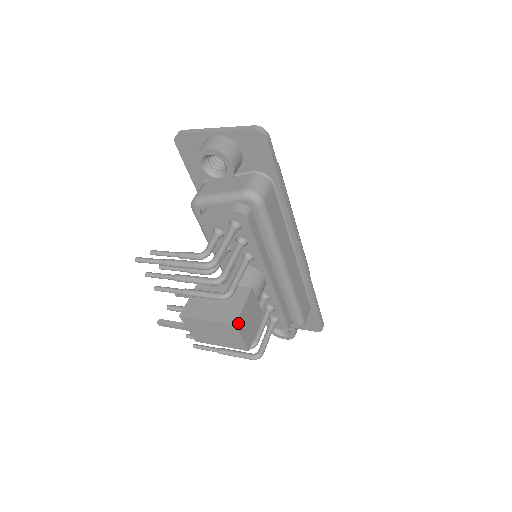
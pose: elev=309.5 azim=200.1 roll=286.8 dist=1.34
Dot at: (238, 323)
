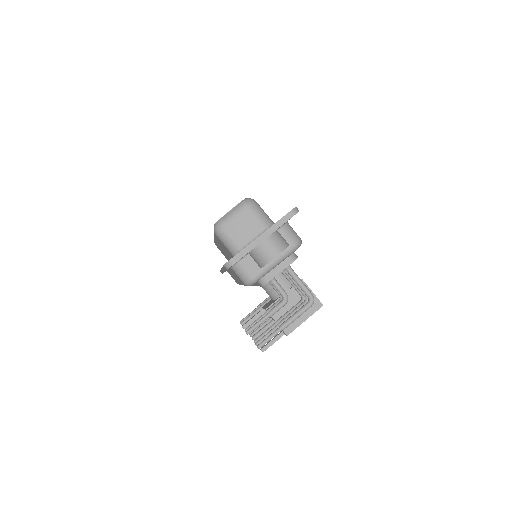
Dot at: (320, 302)
